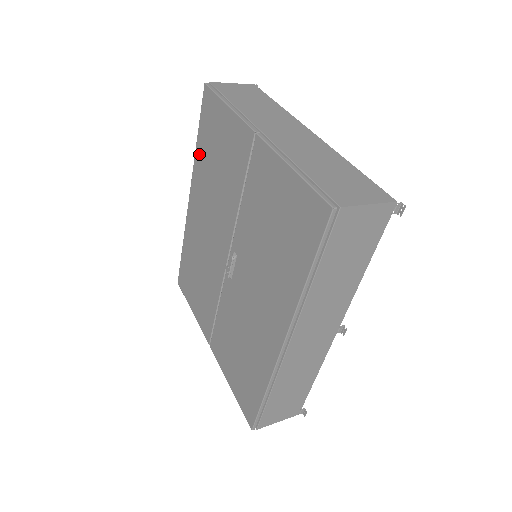
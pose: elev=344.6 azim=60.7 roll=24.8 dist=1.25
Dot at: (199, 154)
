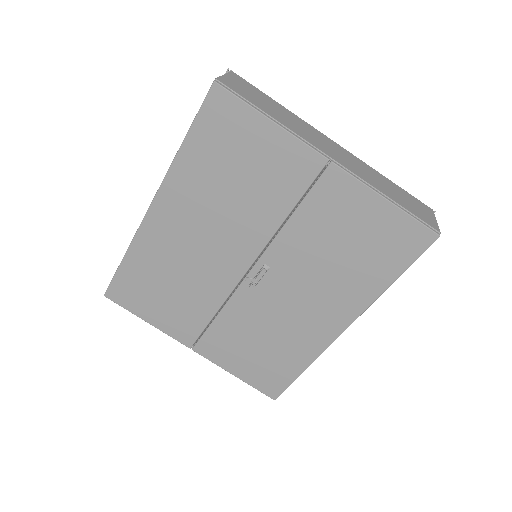
Dot at: (188, 161)
